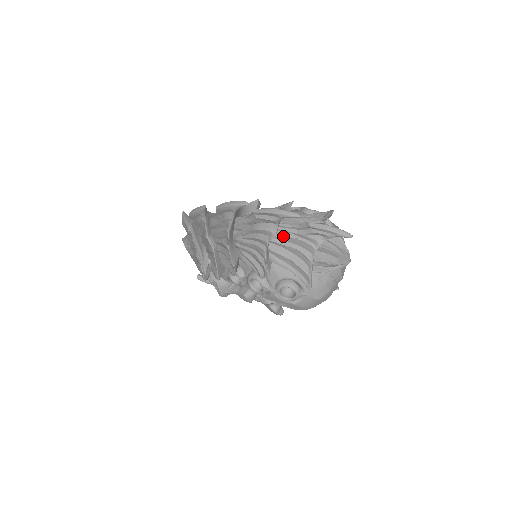
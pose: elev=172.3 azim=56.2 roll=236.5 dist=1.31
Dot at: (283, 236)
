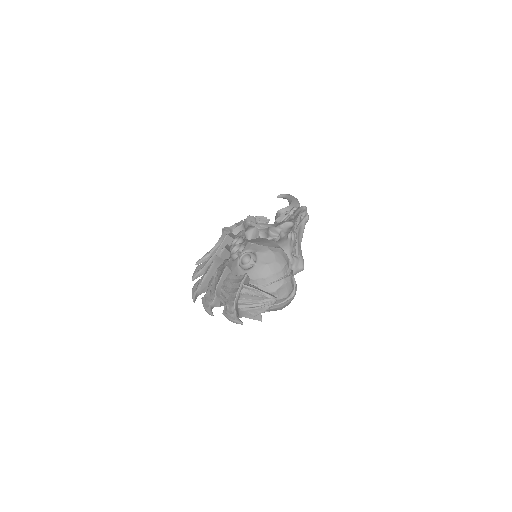
Dot at: occluded
